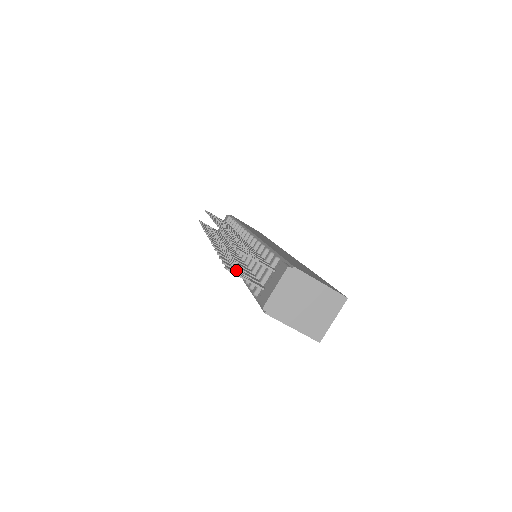
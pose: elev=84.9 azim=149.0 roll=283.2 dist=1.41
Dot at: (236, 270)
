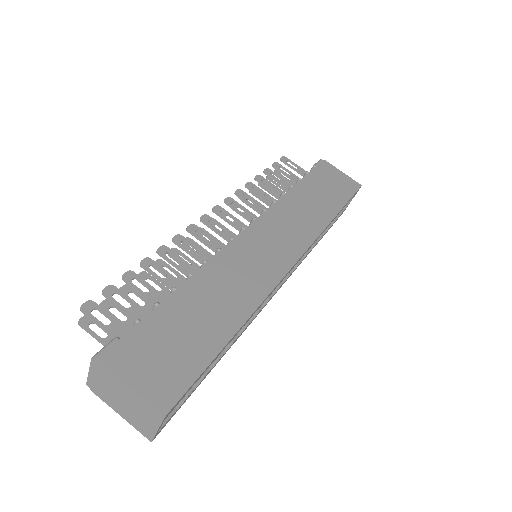
Dot at: occluded
